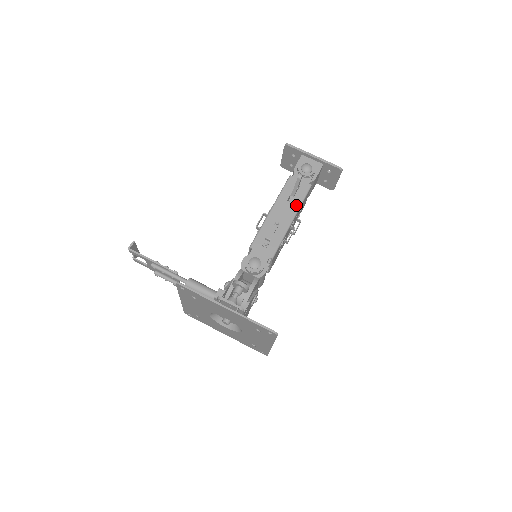
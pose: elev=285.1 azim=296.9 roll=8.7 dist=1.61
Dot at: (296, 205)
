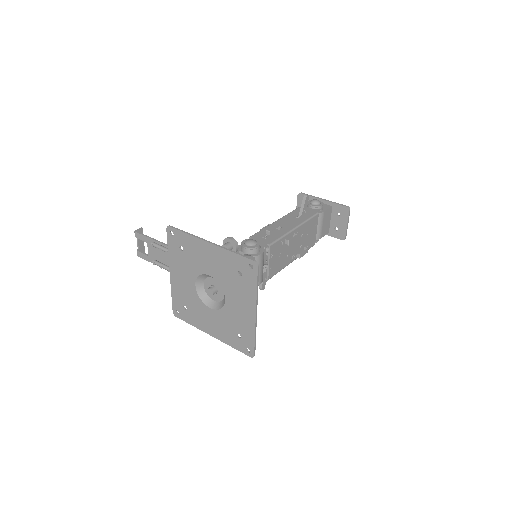
Dot at: (301, 220)
